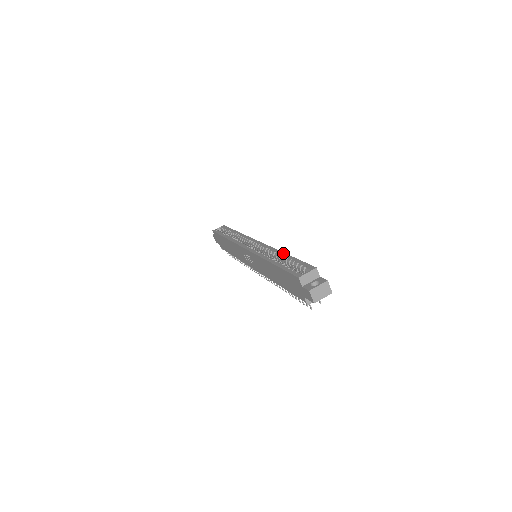
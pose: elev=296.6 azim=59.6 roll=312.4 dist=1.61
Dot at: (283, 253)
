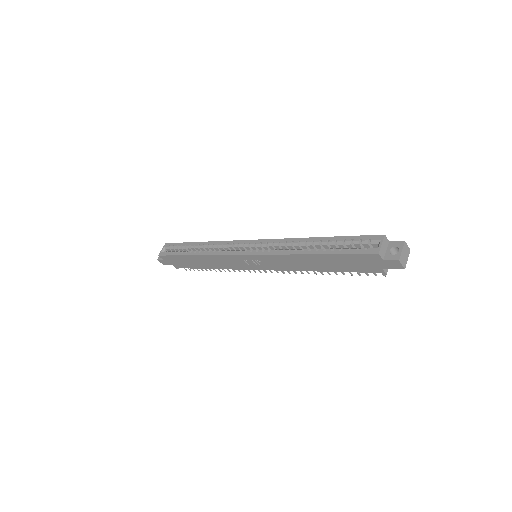
Dot at: (312, 238)
